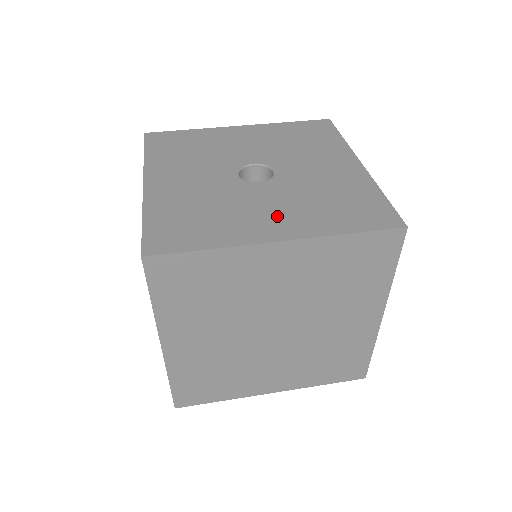
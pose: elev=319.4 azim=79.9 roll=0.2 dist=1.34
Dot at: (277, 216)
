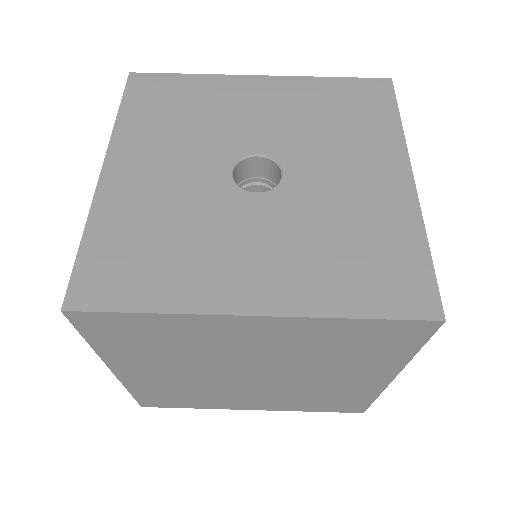
Dot at: (262, 265)
